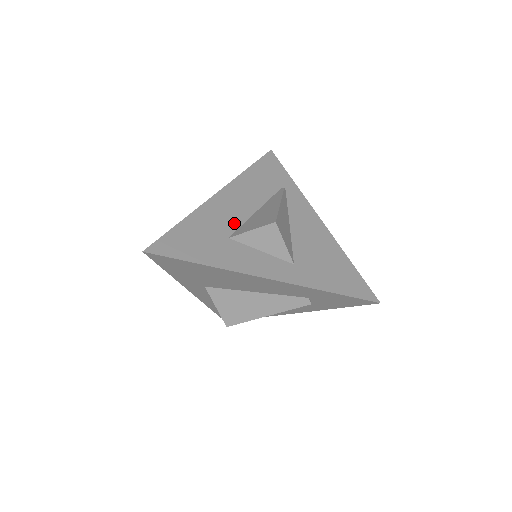
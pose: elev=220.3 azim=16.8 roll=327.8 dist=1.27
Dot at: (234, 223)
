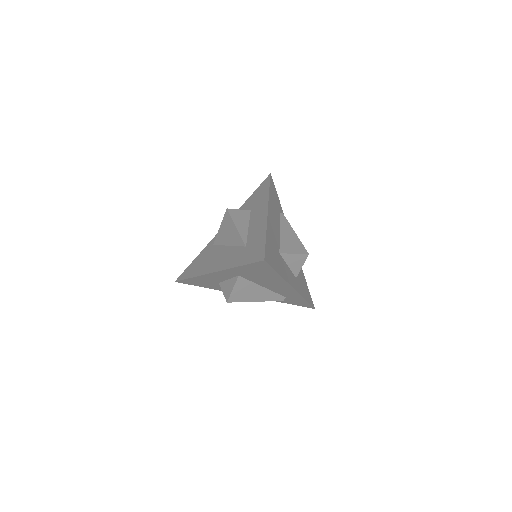
Dot at: (278, 241)
